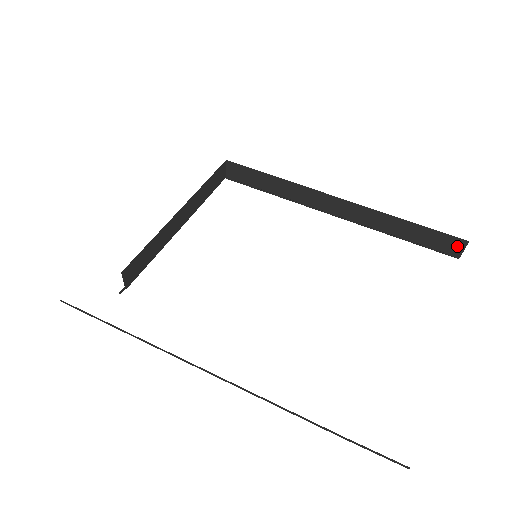
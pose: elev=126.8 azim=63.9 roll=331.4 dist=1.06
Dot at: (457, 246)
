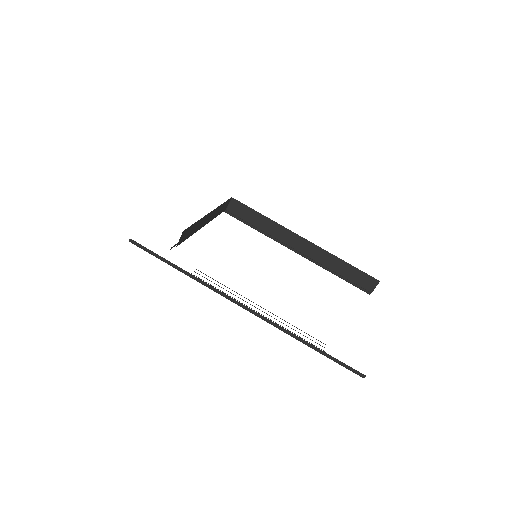
Dot at: (372, 284)
